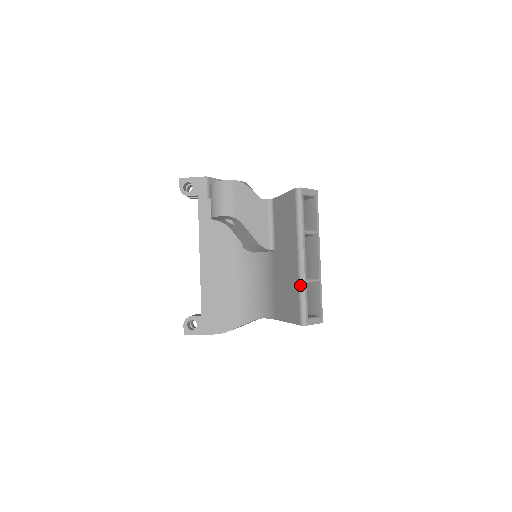
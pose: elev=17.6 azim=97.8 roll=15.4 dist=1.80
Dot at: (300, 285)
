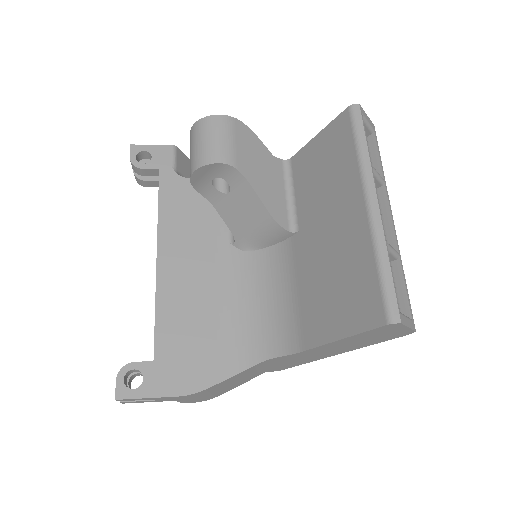
Dot at: (377, 249)
